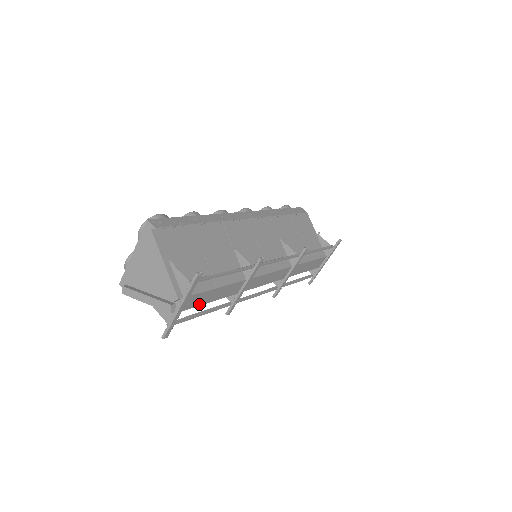
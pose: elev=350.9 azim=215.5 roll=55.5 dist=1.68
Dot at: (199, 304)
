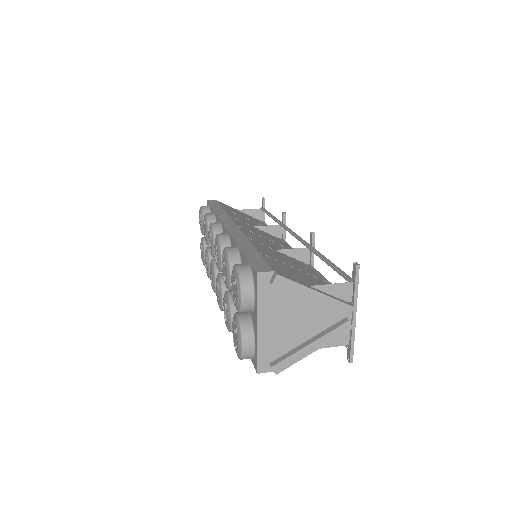
Dot at: occluded
